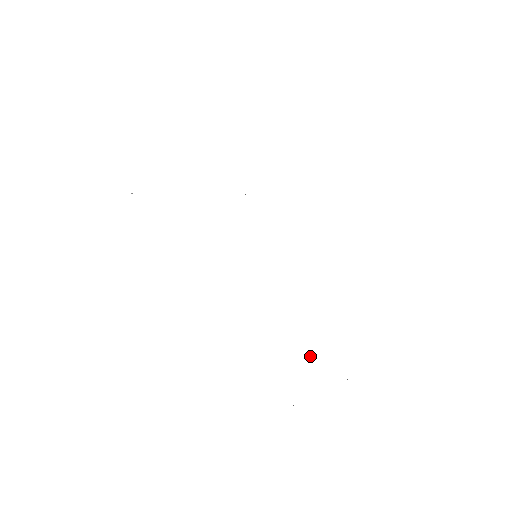
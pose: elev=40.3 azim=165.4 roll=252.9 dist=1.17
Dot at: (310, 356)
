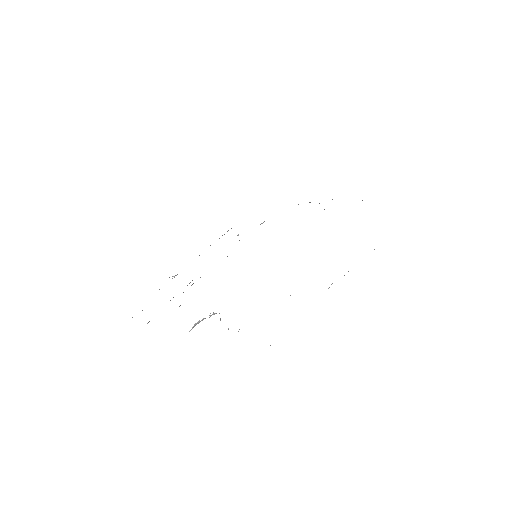
Dot at: (290, 295)
